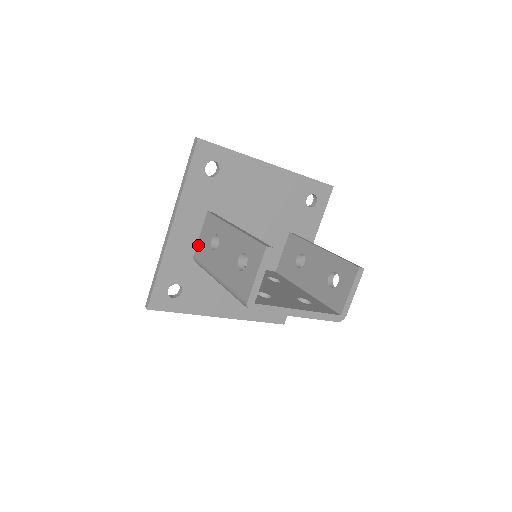
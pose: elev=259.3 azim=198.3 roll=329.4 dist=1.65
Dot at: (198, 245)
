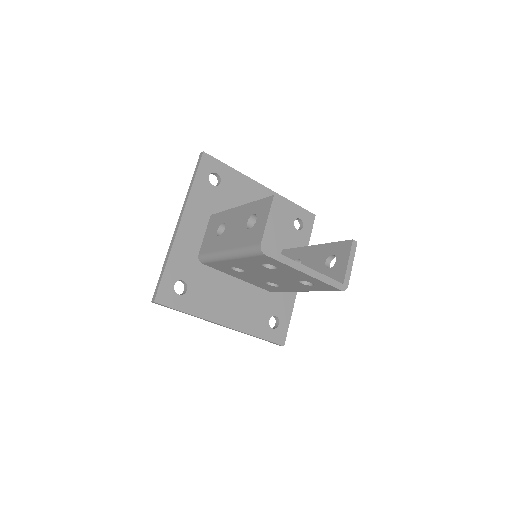
Dot at: (203, 244)
